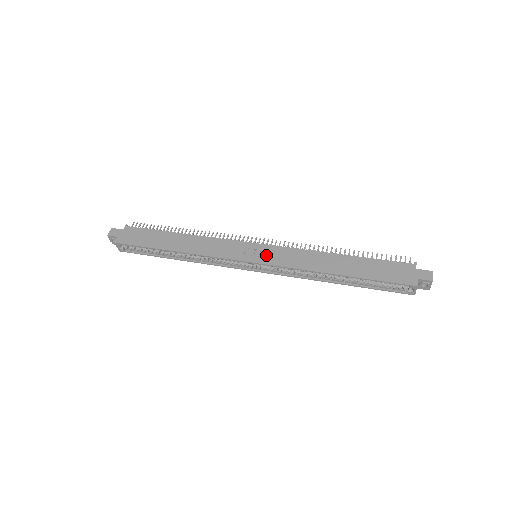
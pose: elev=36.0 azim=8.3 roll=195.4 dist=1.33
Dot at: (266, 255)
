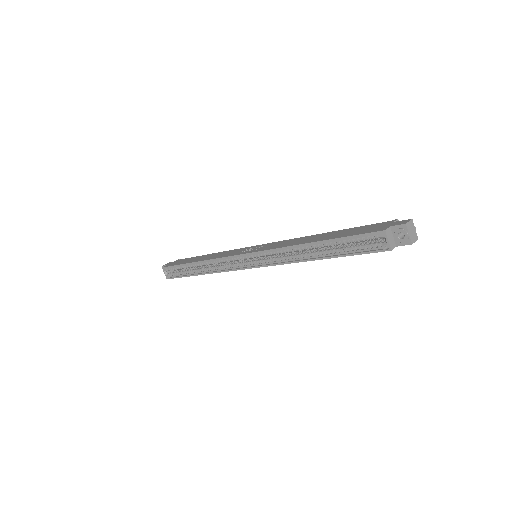
Dot at: (260, 248)
